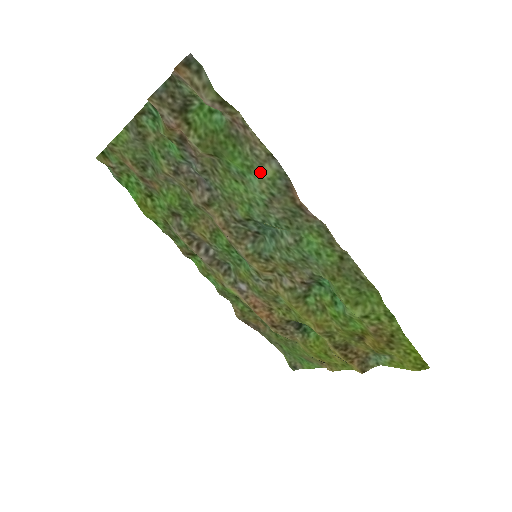
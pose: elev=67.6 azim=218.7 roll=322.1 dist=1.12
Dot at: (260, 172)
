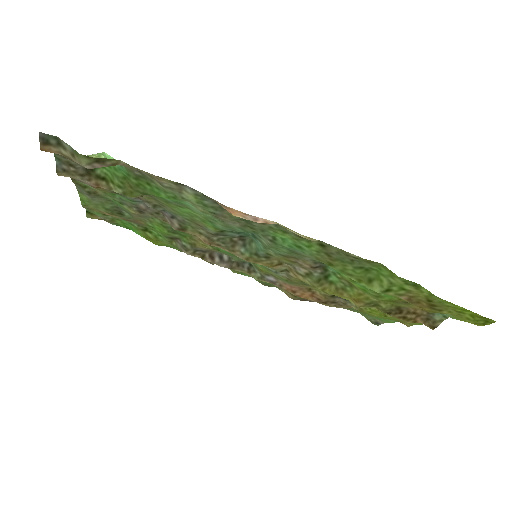
Dot at: (185, 199)
